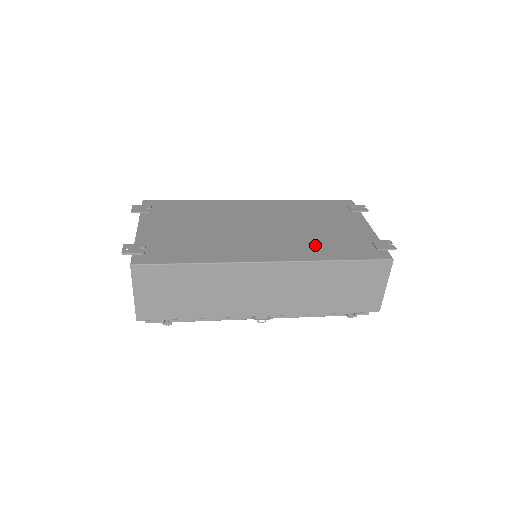
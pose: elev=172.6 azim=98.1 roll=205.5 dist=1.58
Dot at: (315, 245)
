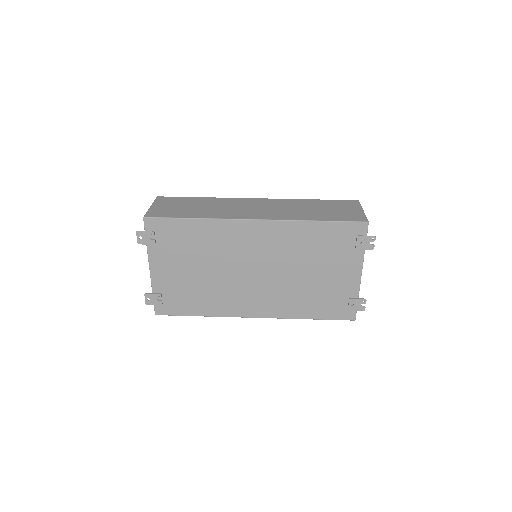
Dot at: (298, 300)
